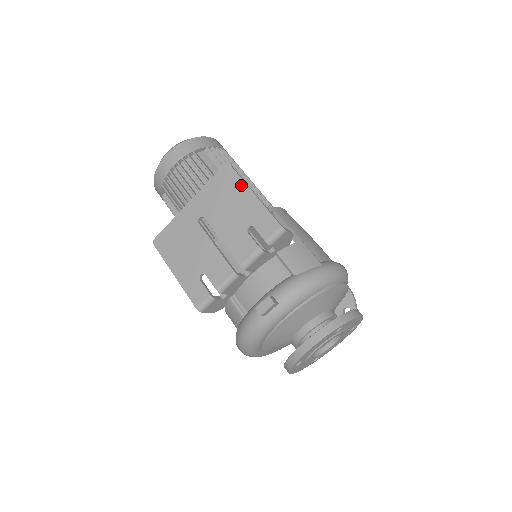
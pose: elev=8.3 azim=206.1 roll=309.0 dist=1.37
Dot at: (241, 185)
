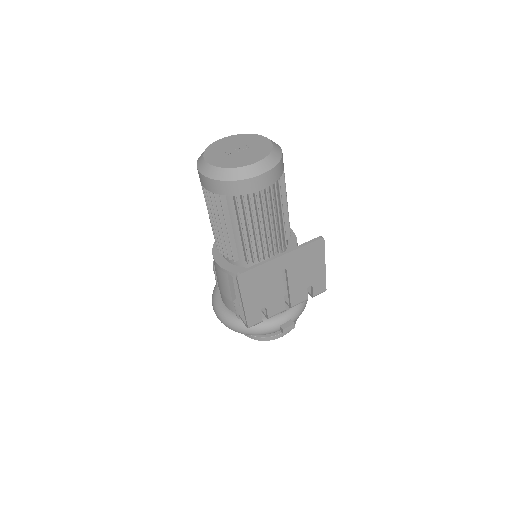
Dot at: (322, 257)
